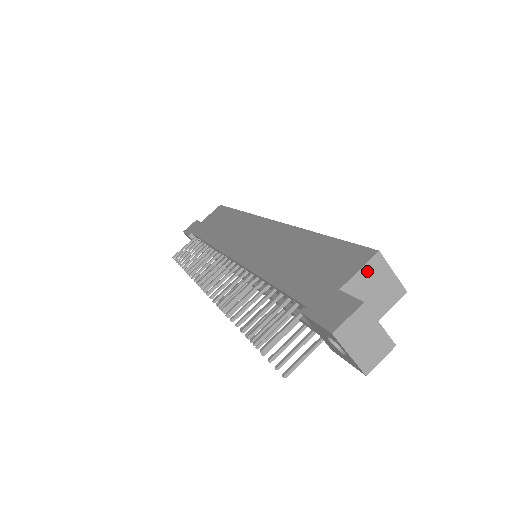
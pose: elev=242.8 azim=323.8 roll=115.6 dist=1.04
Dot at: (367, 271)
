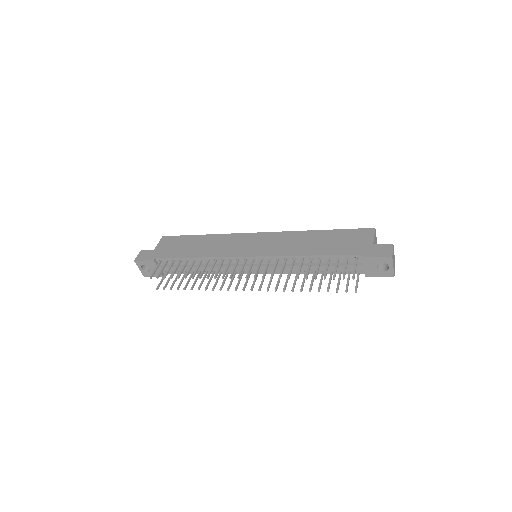
Dot at: (375, 237)
